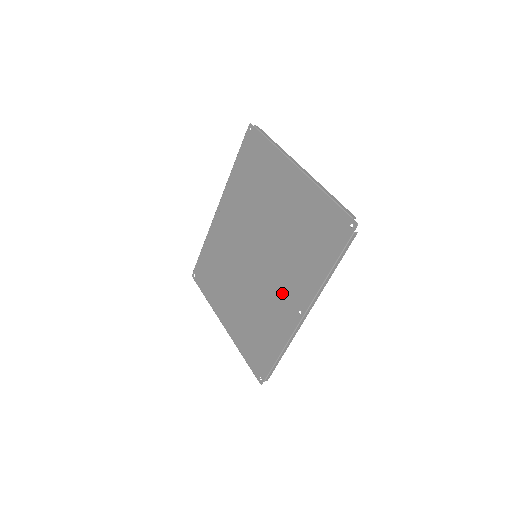
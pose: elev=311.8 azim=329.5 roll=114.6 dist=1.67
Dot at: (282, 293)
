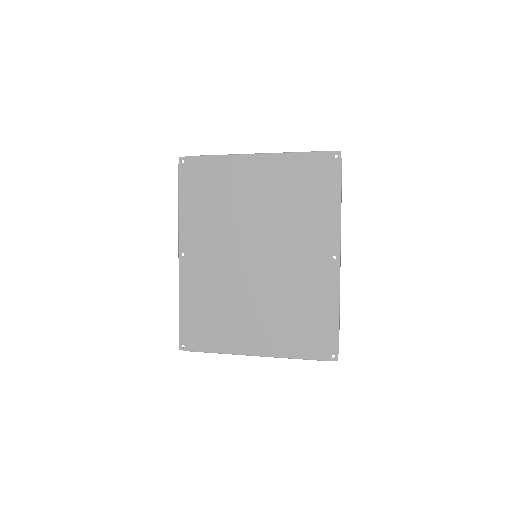
Dot at: (306, 259)
